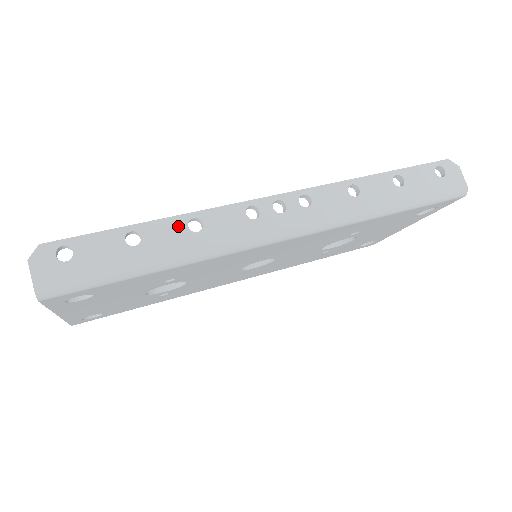
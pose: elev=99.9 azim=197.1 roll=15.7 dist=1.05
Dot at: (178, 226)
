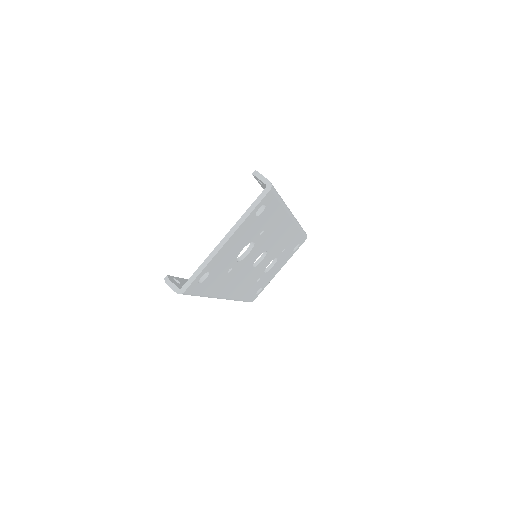
Dot at: occluded
